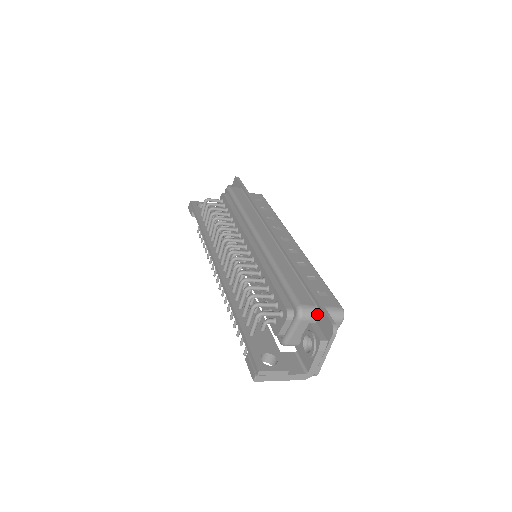
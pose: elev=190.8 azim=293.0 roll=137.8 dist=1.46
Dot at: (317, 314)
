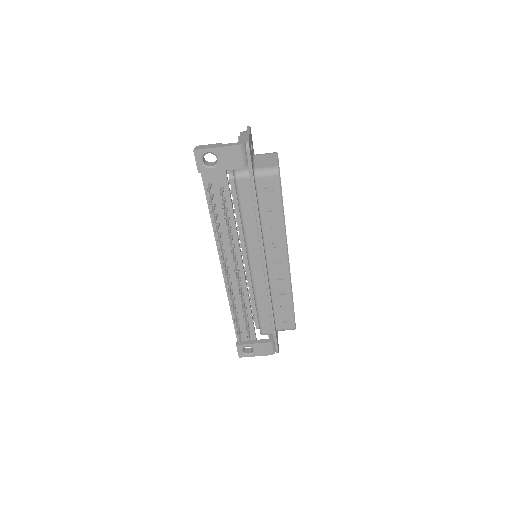
Dot at: occluded
